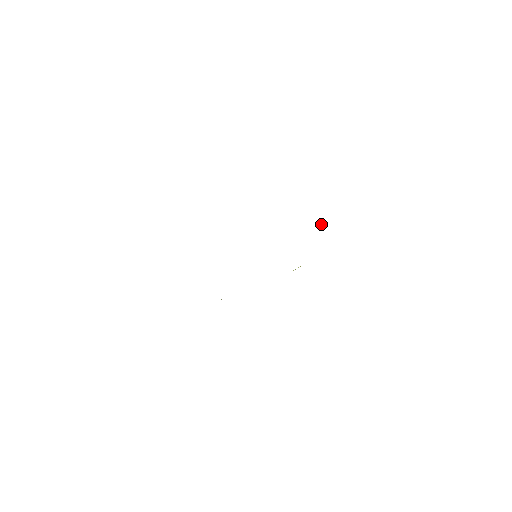
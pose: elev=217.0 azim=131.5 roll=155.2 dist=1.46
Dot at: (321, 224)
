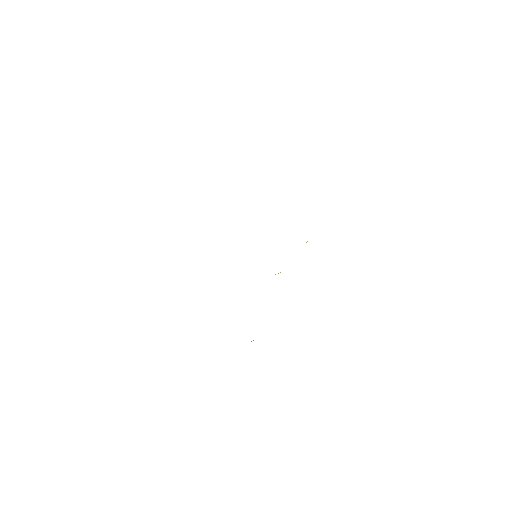
Dot at: occluded
